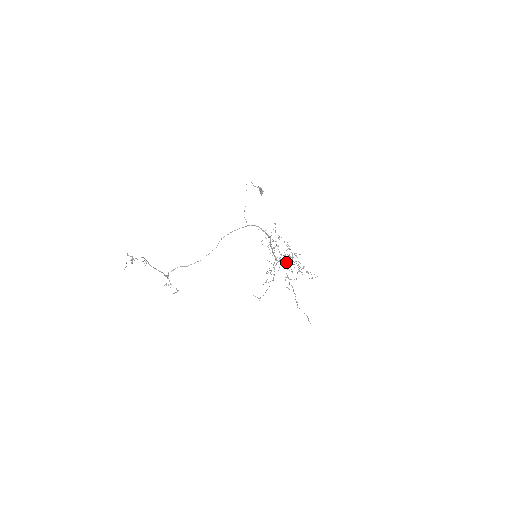
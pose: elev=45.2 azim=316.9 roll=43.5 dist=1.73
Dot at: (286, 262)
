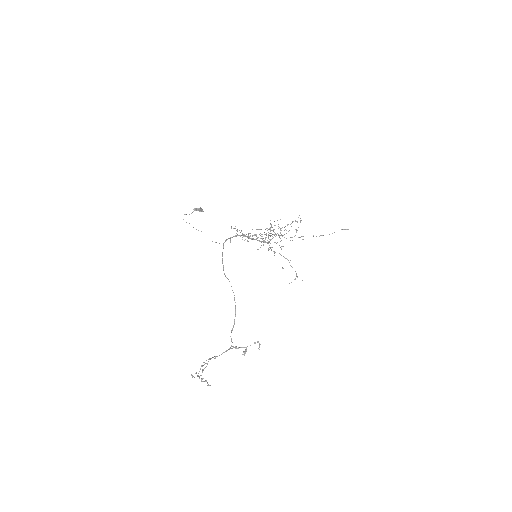
Dot at: occluded
